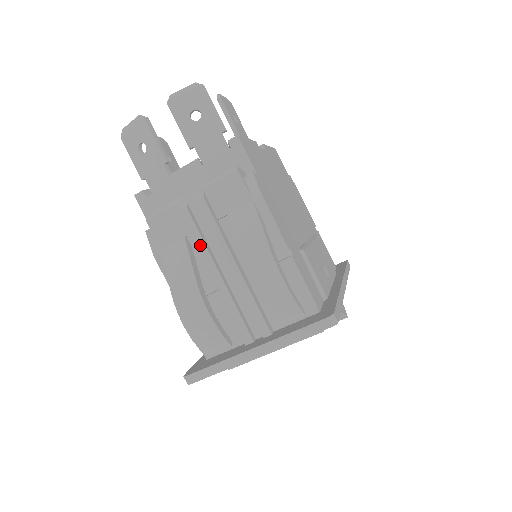
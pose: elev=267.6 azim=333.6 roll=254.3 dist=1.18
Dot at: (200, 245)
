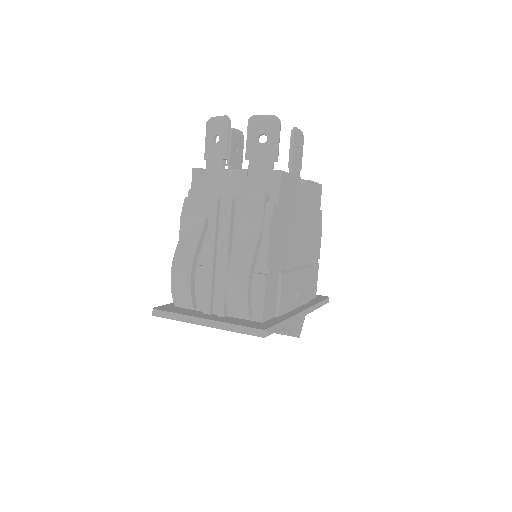
Dot at: (212, 230)
